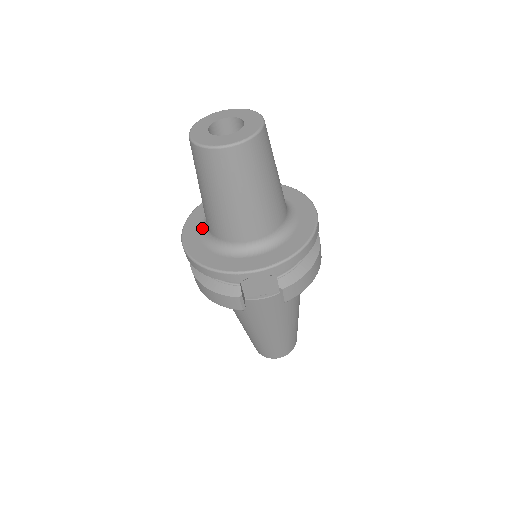
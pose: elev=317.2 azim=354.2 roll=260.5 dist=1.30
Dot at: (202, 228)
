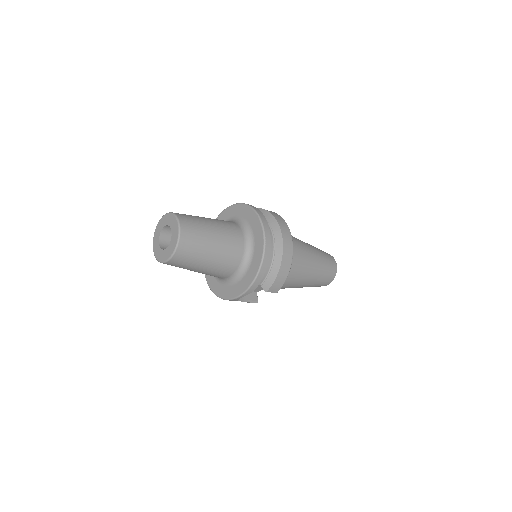
Dot at: occluded
